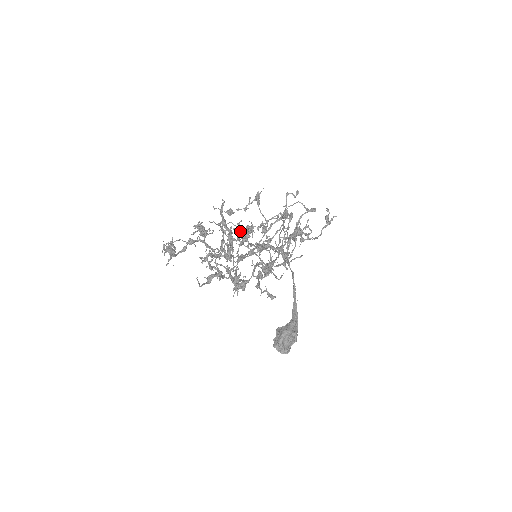
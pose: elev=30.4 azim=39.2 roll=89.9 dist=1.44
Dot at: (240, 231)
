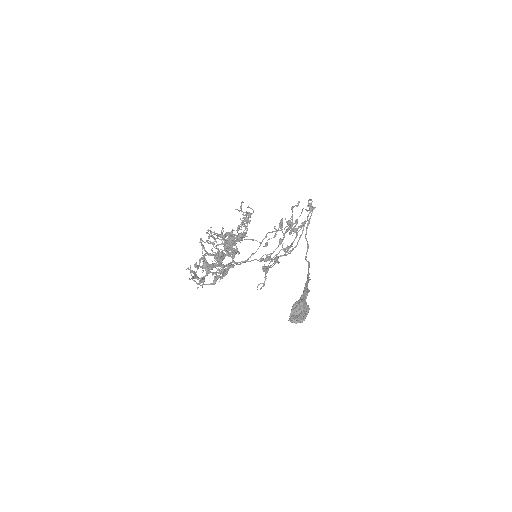
Dot at: occluded
